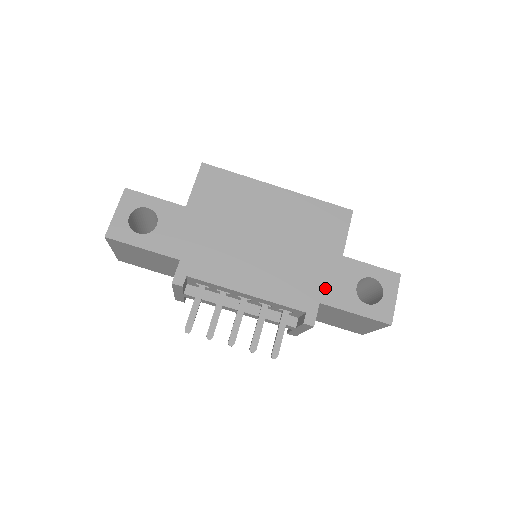
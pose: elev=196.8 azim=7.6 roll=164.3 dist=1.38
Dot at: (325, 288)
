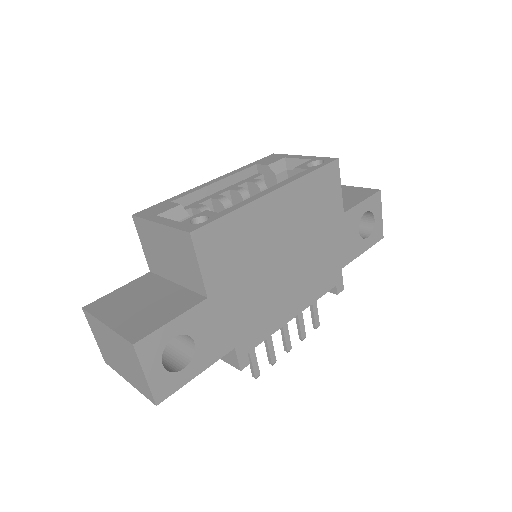
Dot at: (341, 254)
